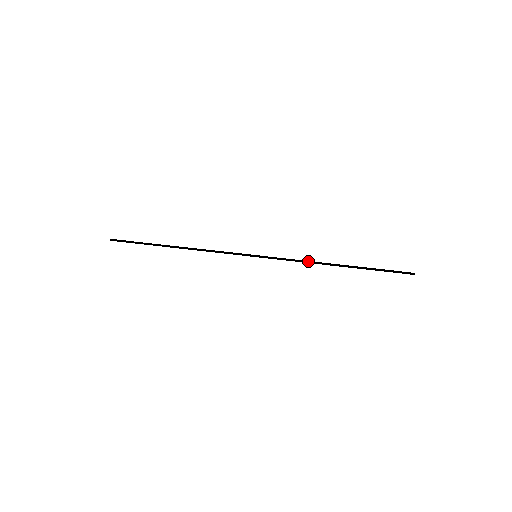
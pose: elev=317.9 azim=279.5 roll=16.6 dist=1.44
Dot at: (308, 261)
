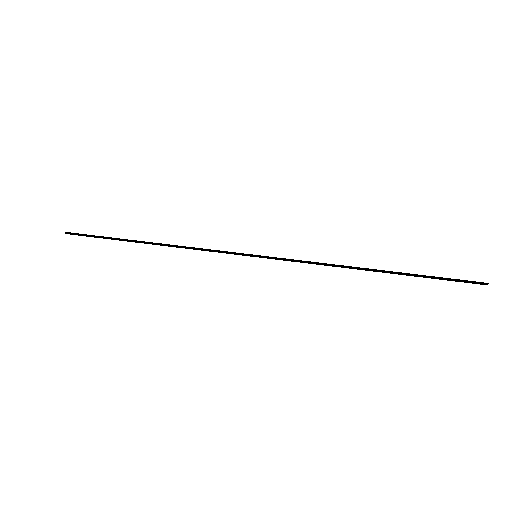
Dot at: (329, 265)
